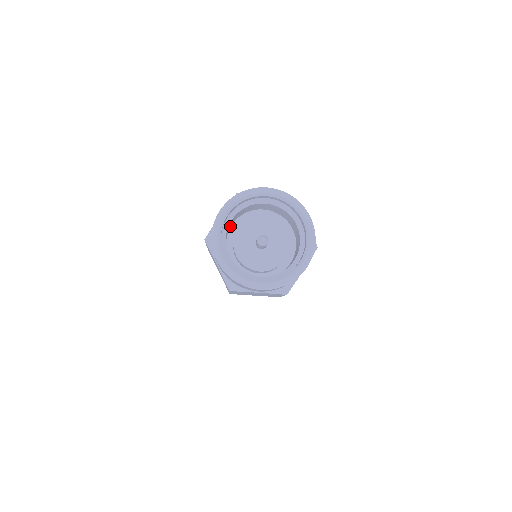
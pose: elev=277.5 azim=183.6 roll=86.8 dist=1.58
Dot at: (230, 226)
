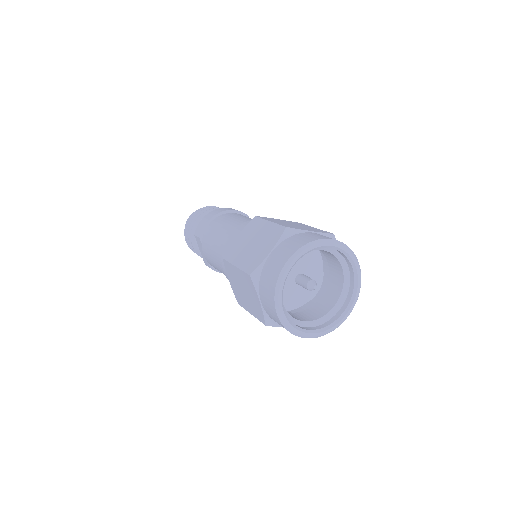
Dot at: occluded
